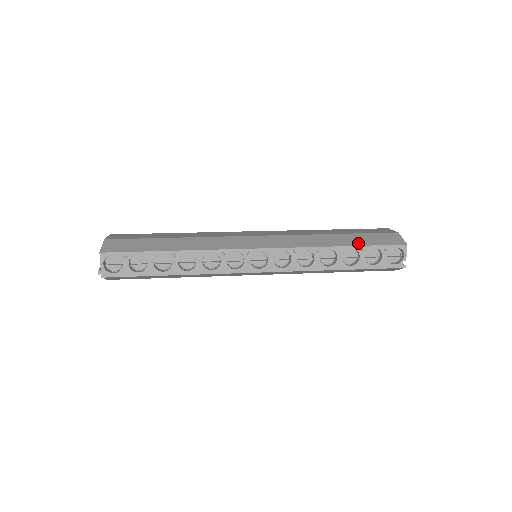
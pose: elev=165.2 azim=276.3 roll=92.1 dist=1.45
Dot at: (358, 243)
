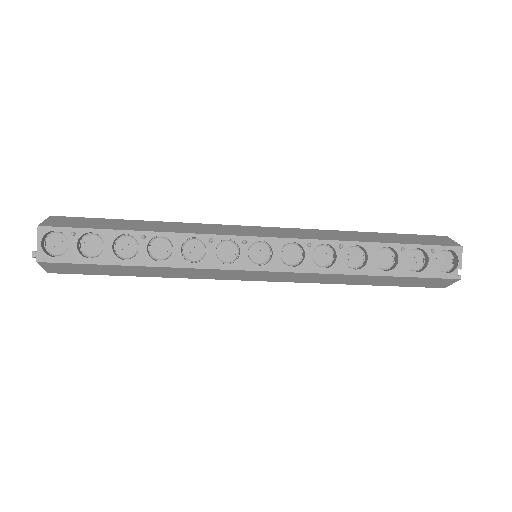
Dot at: (396, 241)
